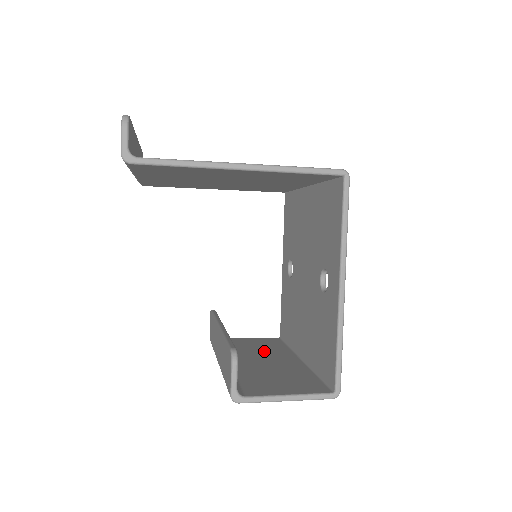
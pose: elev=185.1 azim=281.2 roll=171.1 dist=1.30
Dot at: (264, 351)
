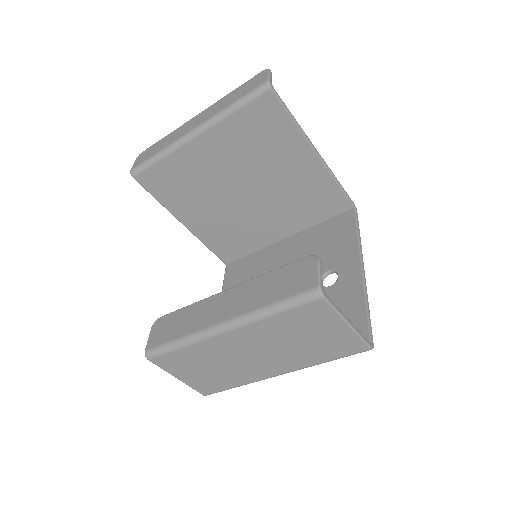
Dot at: occluded
